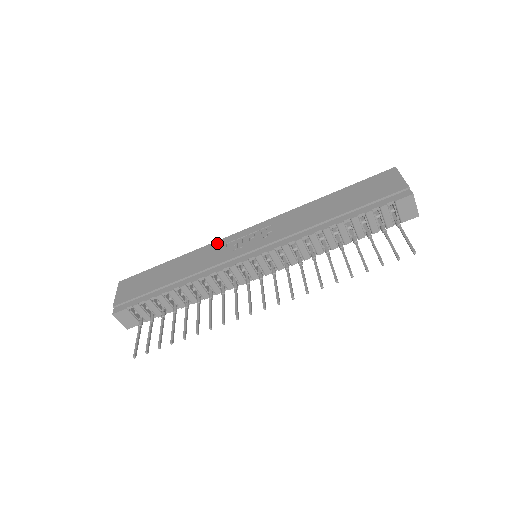
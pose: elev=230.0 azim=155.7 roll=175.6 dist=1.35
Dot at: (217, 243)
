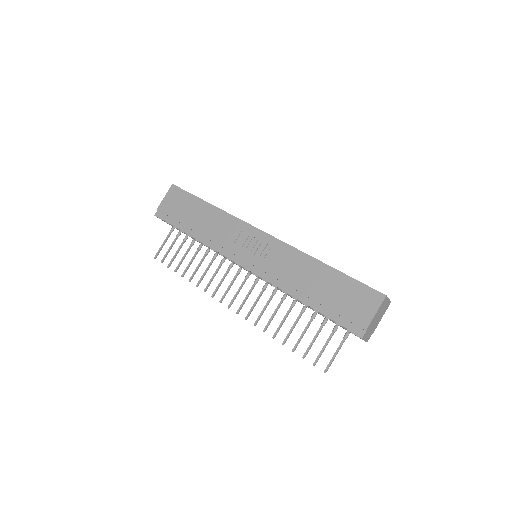
Dot at: (238, 222)
